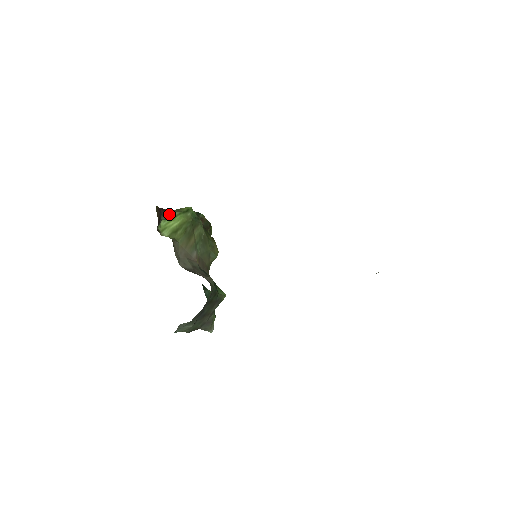
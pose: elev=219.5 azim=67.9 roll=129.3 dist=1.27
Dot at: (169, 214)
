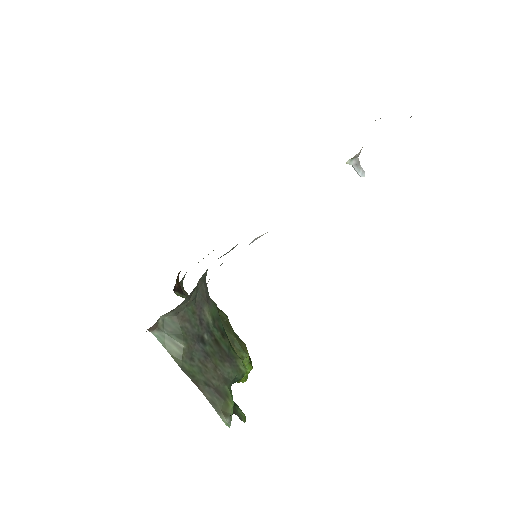
Dot at: occluded
